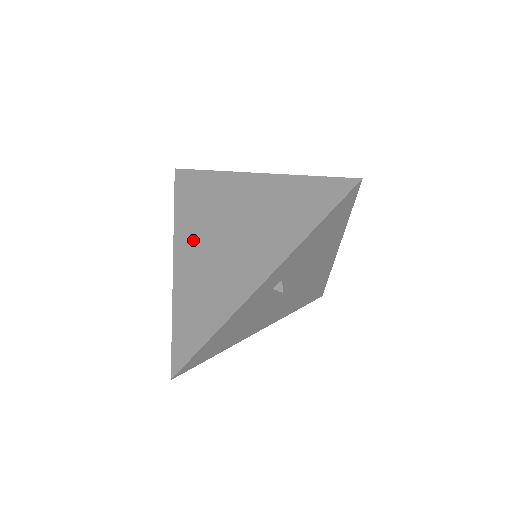
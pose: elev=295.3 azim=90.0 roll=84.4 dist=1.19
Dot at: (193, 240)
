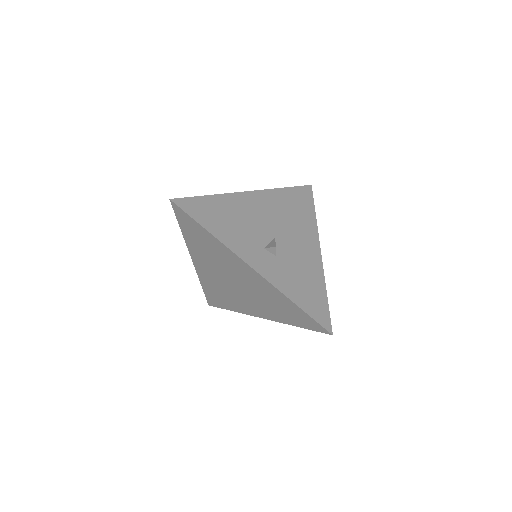
Dot at: (207, 264)
